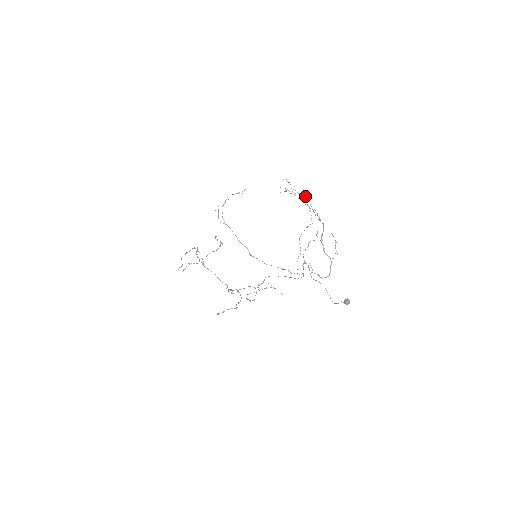
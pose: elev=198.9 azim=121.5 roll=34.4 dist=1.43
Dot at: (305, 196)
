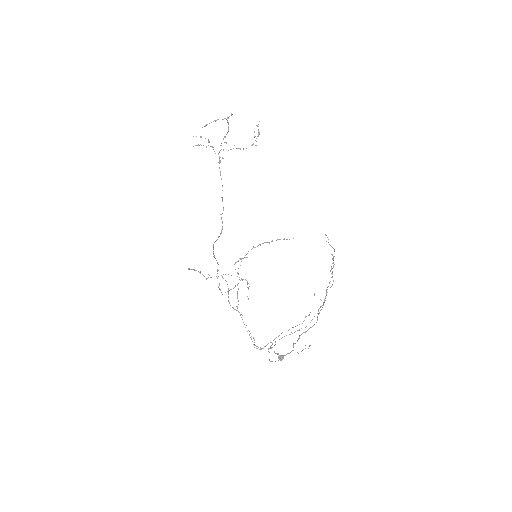
Dot at: occluded
